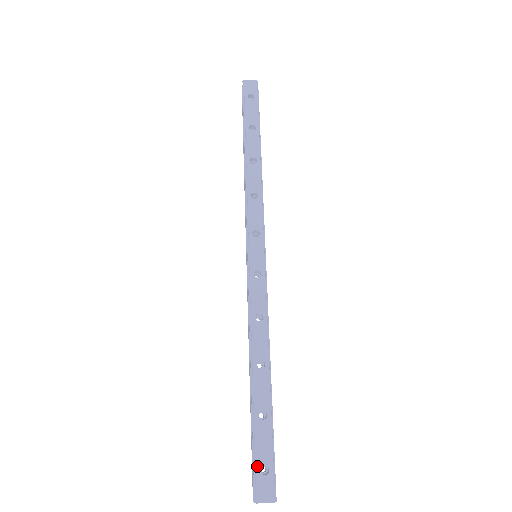
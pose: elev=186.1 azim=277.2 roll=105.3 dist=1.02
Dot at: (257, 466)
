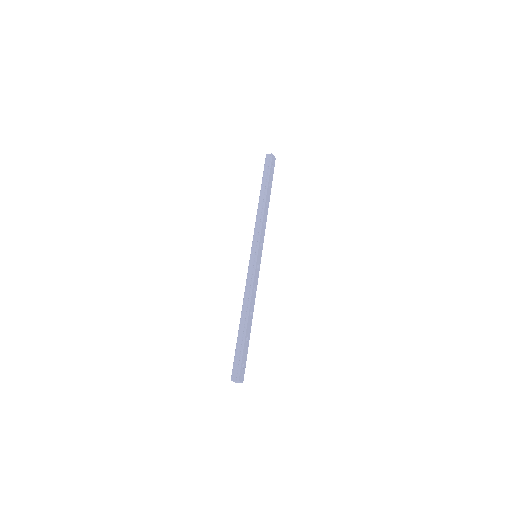
Dot at: (242, 363)
